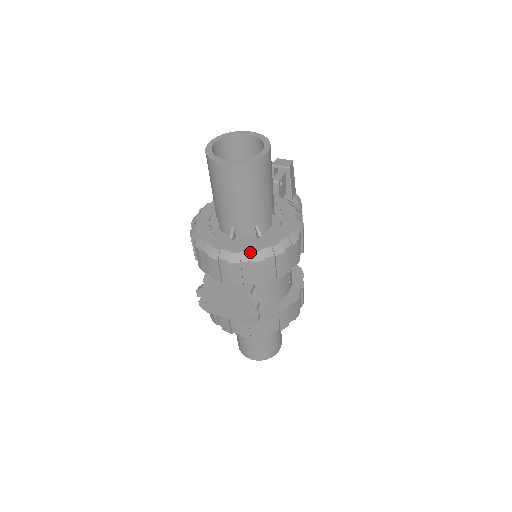
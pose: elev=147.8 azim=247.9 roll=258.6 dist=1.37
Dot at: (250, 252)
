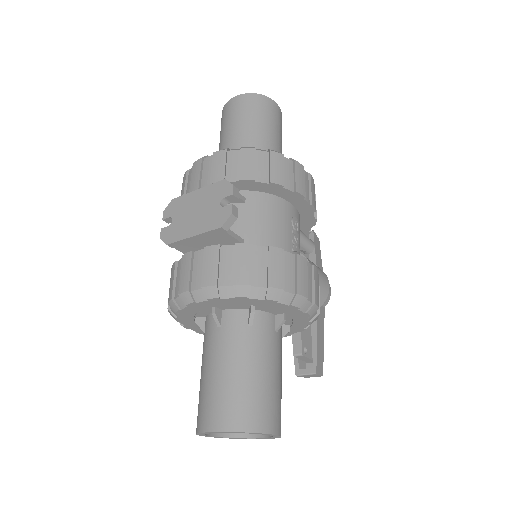
Dot at: occluded
